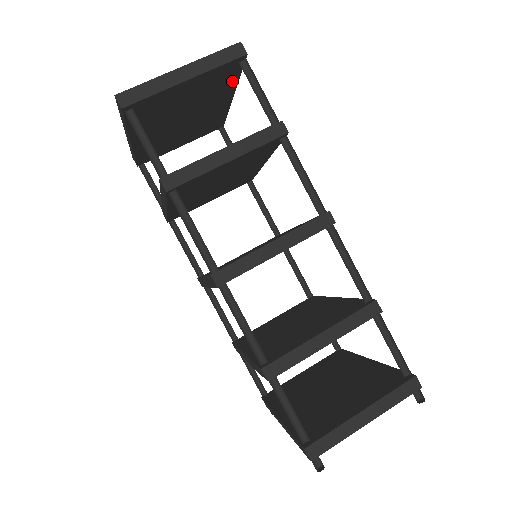
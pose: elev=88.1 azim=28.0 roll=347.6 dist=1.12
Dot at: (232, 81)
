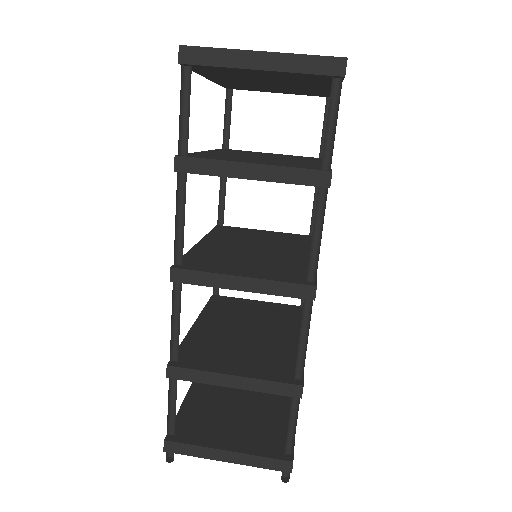
Dot at: (331, 82)
